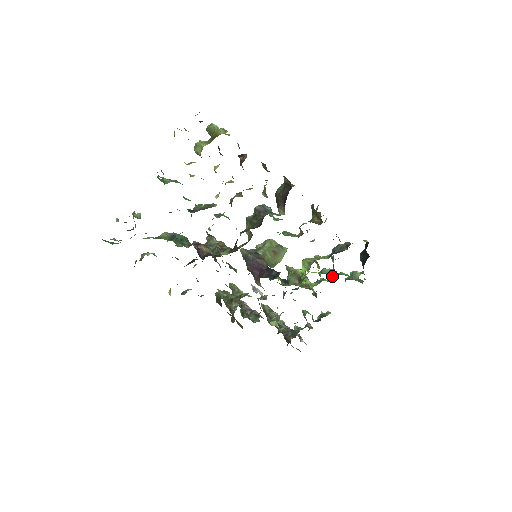
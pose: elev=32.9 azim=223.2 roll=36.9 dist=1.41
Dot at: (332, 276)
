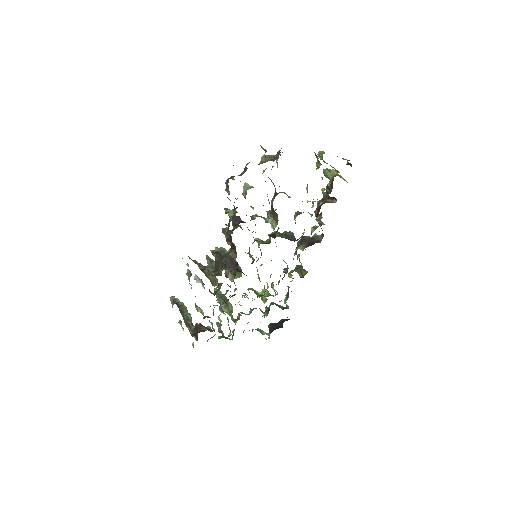
Dot at: occluded
